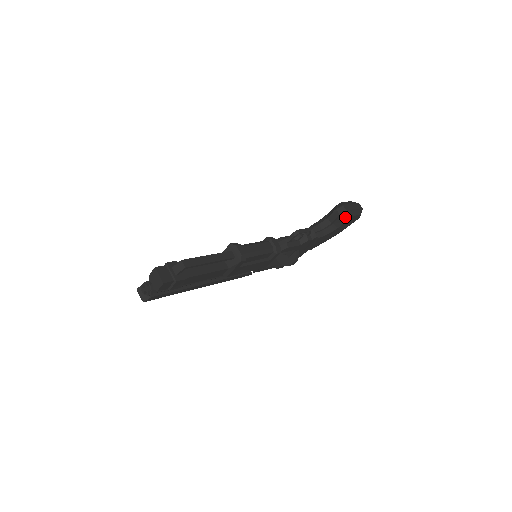
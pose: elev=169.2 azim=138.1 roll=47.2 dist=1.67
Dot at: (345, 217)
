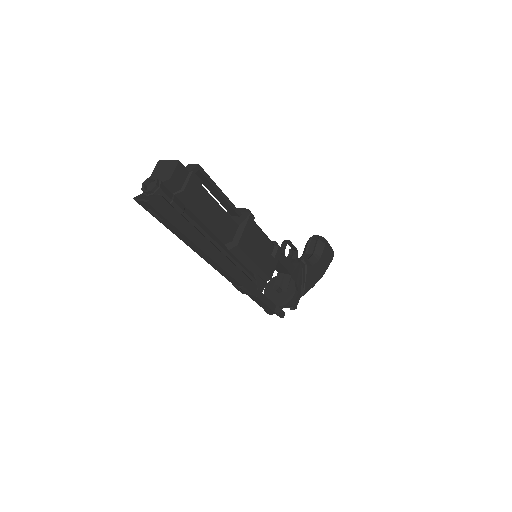
Dot at: (322, 242)
